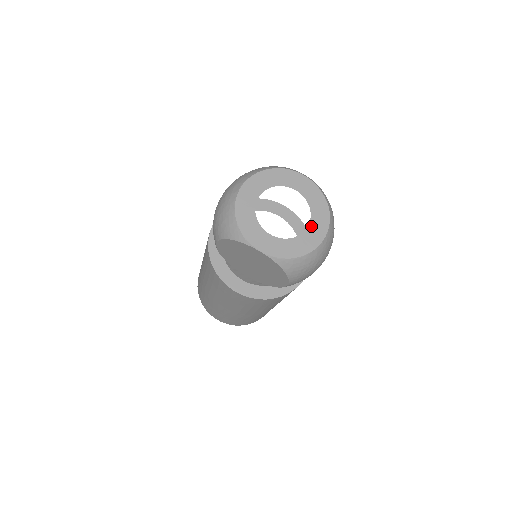
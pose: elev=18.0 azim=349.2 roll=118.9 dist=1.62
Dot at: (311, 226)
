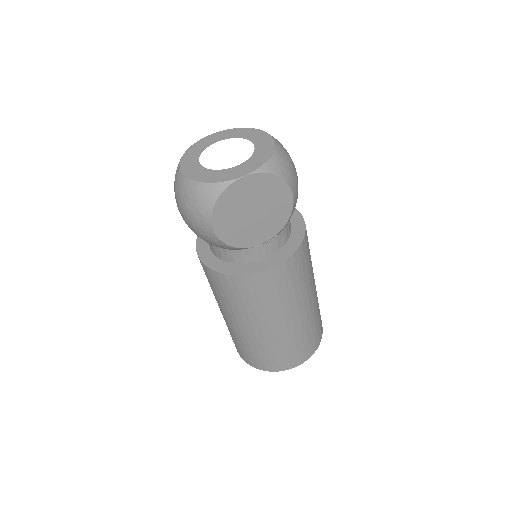
Dot at: (254, 141)
